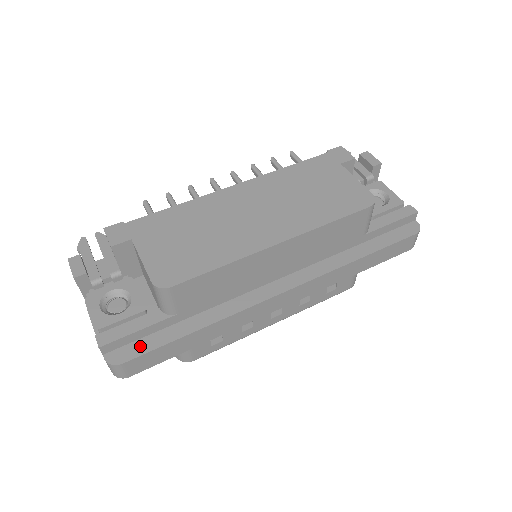
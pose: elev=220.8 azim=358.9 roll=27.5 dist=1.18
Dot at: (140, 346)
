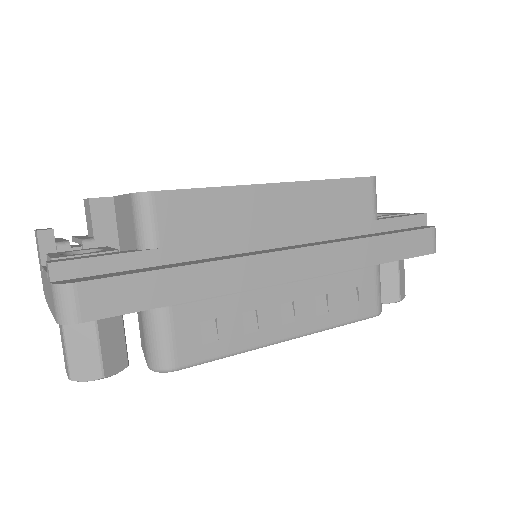
Dot at: (104, 275)
